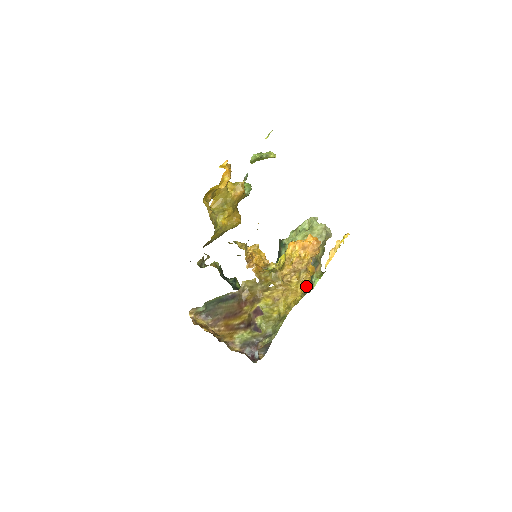
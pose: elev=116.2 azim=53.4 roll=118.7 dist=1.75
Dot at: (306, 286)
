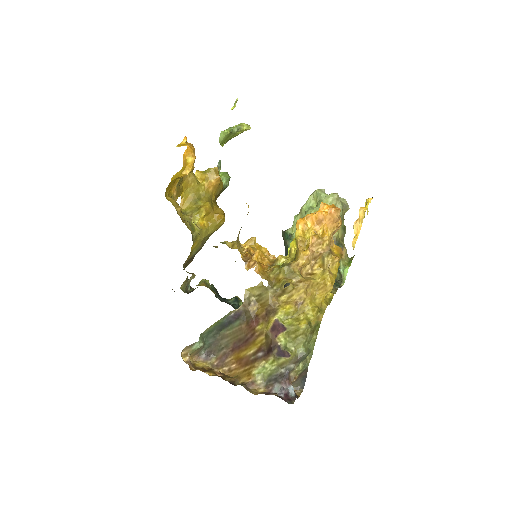
Dot at: (336, 275)
